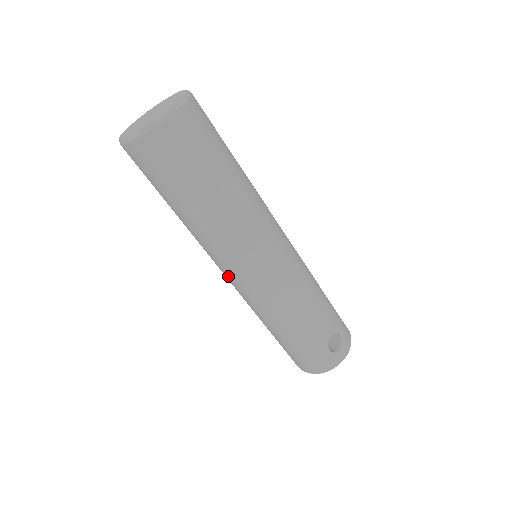
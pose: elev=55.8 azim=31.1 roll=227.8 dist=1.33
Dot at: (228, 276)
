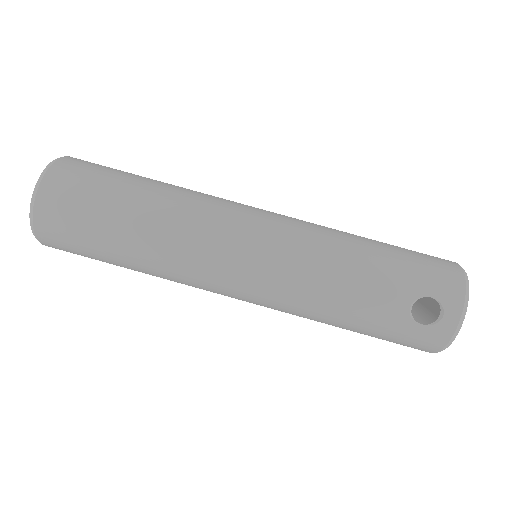
Dot at: occluded
